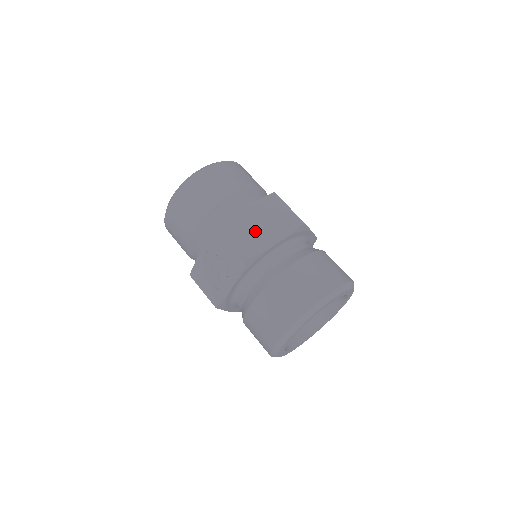
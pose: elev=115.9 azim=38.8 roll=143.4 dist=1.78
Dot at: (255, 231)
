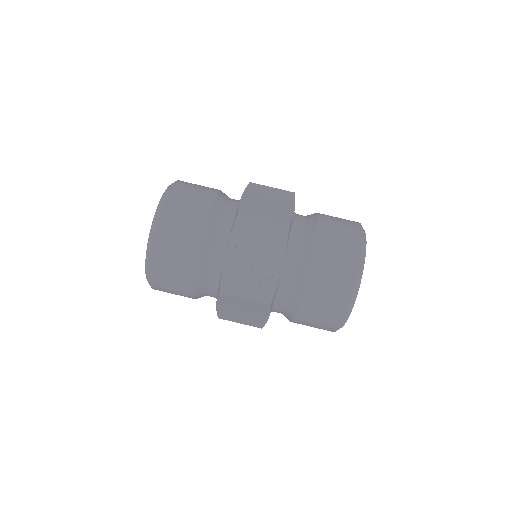
Dot at: (269, 208)
